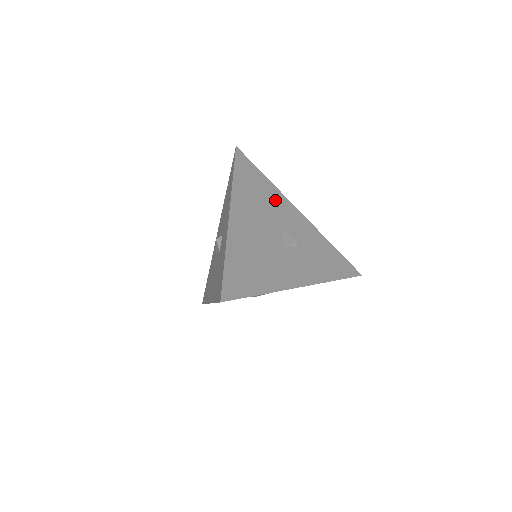
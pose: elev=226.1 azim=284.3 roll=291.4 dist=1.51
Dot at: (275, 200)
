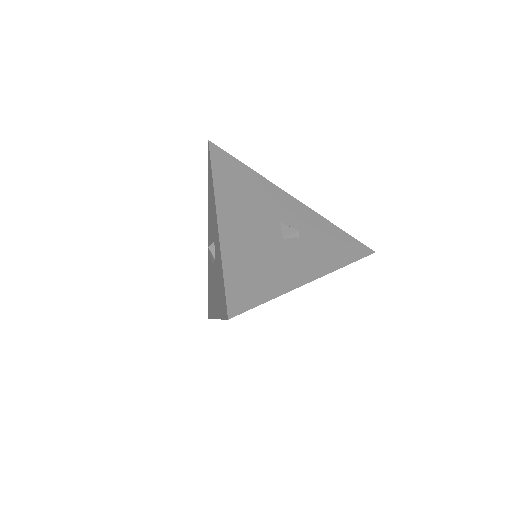
Dot at: (264, 190)
